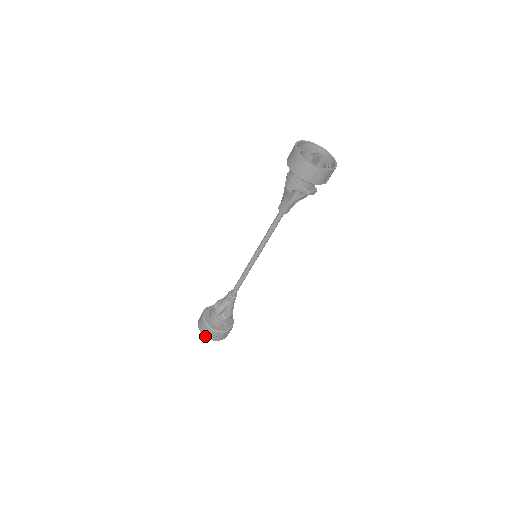
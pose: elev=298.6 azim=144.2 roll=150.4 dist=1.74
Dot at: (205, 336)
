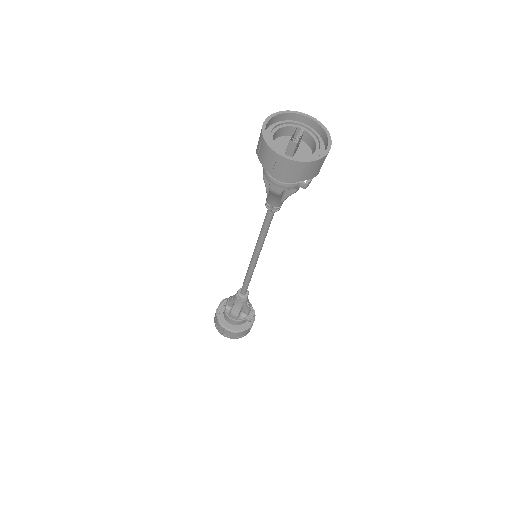
Dot at: occluded
